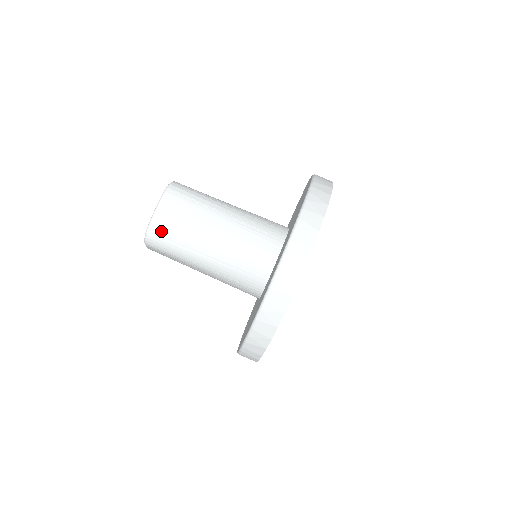
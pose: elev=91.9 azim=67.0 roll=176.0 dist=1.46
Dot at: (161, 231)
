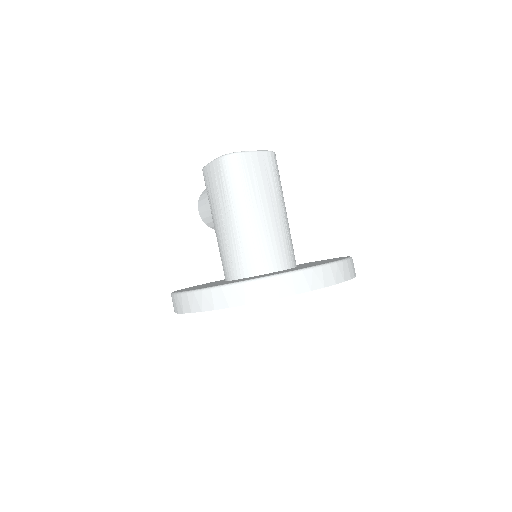
Dot at: (244, 164)
